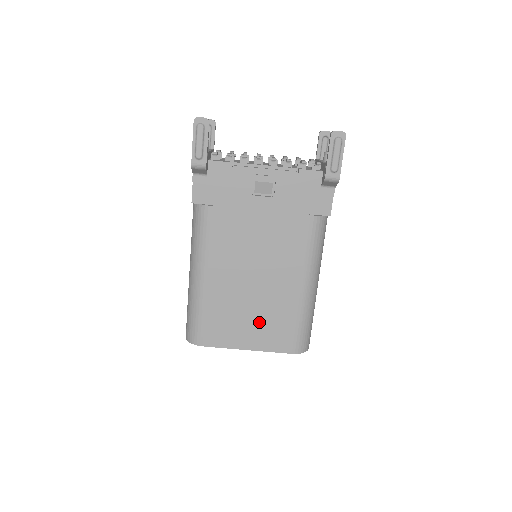
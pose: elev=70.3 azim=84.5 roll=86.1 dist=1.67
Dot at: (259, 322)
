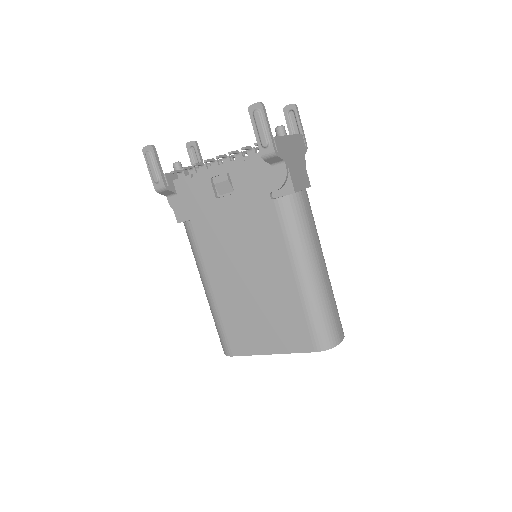
Dot at: (271, 323)
